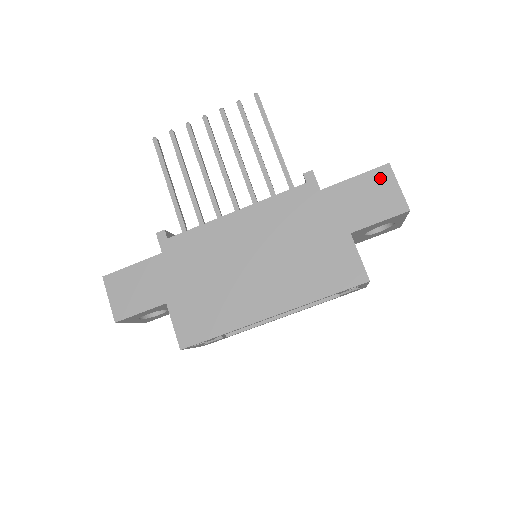
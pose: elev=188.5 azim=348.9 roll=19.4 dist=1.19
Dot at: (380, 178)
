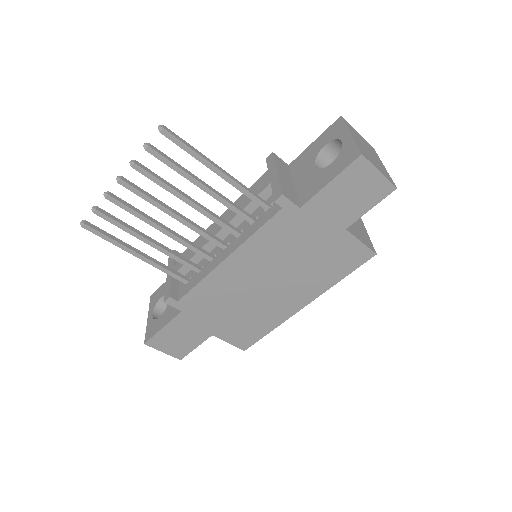
Dot at: (357, 173)
